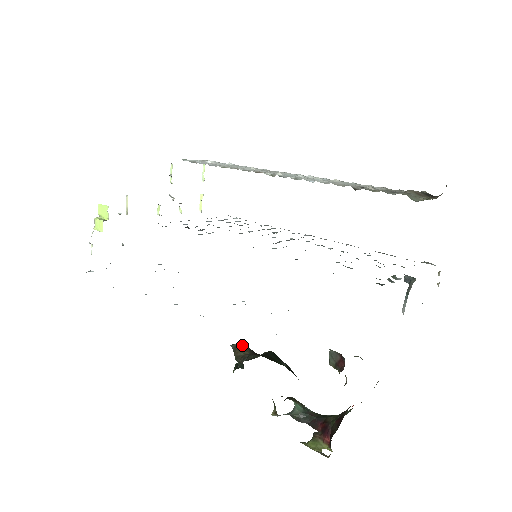
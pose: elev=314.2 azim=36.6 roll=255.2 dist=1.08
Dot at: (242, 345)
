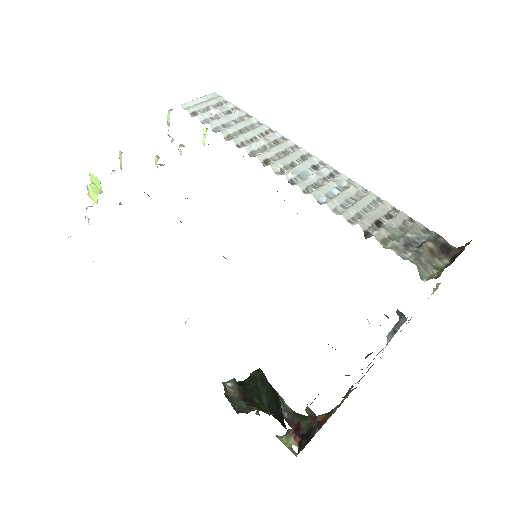
Dot at: (232, 384)
